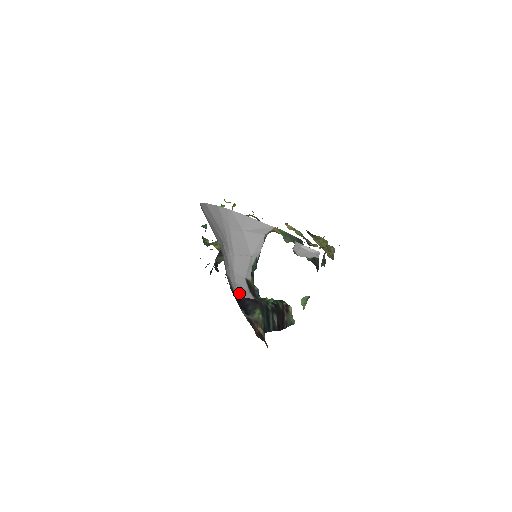
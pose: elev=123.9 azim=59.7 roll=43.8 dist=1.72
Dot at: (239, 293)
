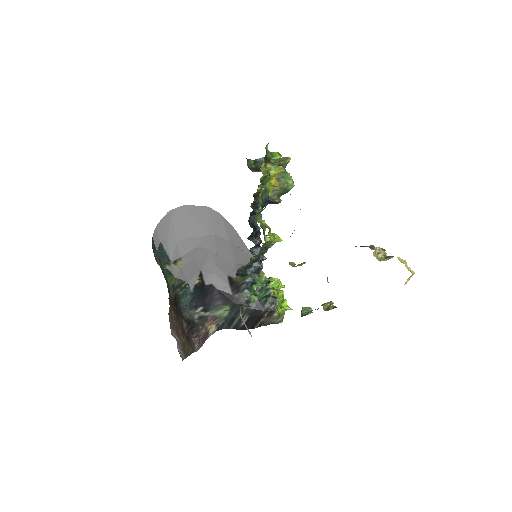
Dot at: (215, 285)
